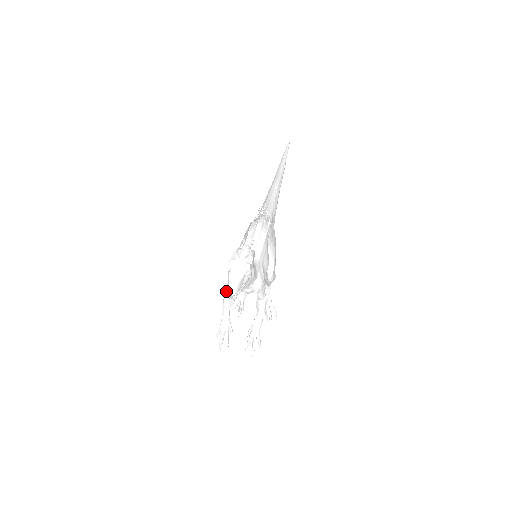
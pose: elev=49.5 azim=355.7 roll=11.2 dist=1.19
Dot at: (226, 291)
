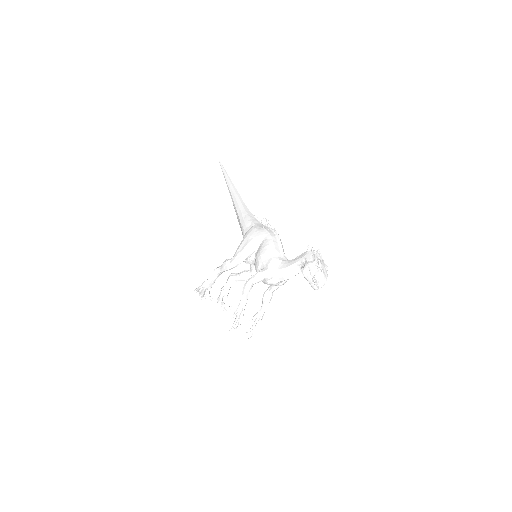
Dot at: (251, 280)
